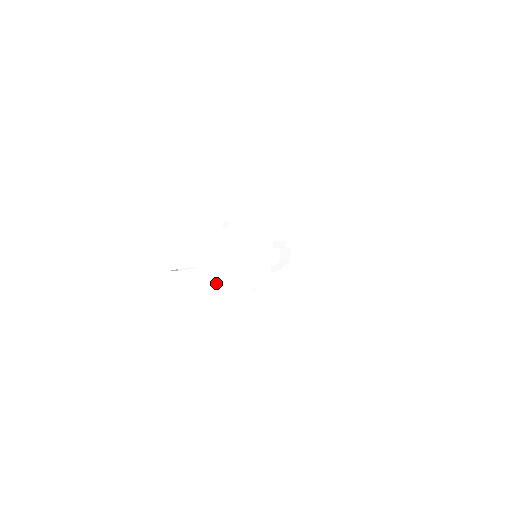
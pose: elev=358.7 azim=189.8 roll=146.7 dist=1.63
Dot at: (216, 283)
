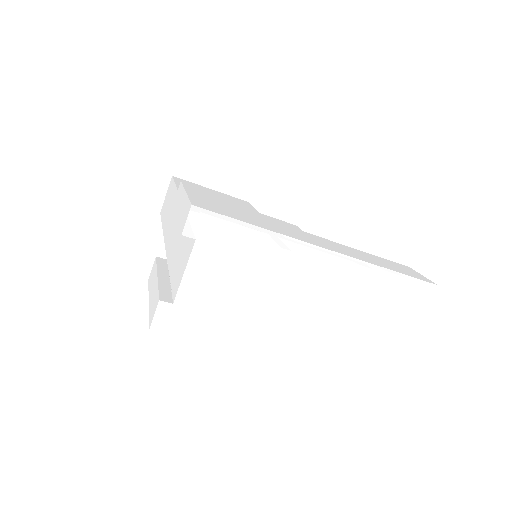
Dot at: (235, 332)
